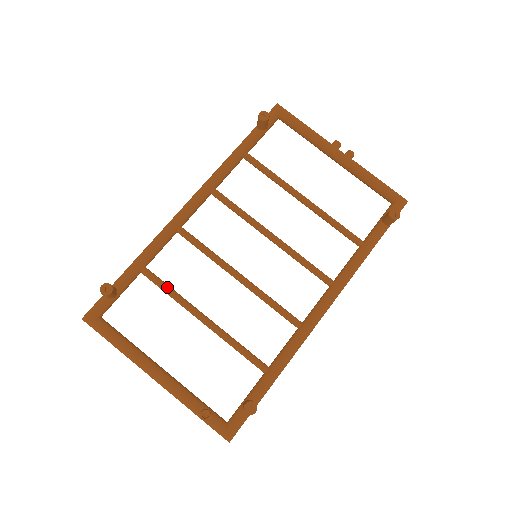
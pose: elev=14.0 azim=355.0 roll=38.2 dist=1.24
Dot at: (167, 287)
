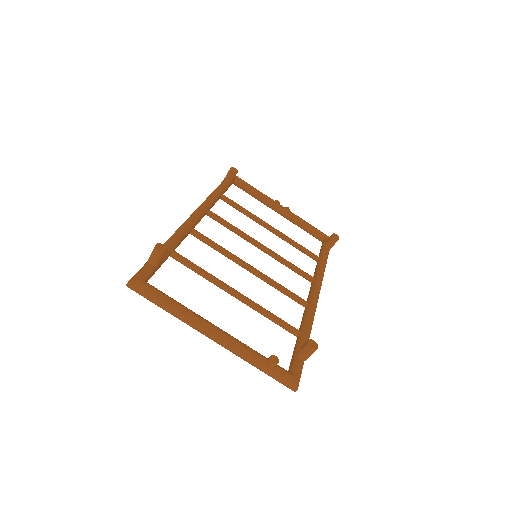
Dot at: occluded
